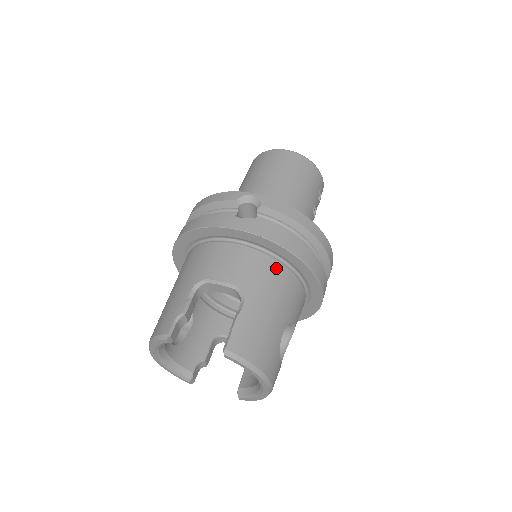
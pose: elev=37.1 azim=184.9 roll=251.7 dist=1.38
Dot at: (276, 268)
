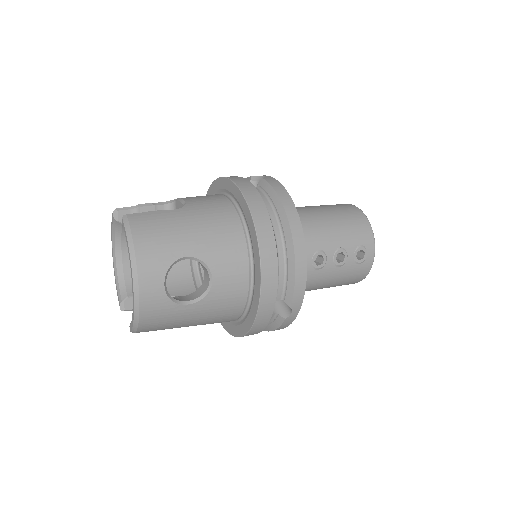
Dot at: (230, 215)
